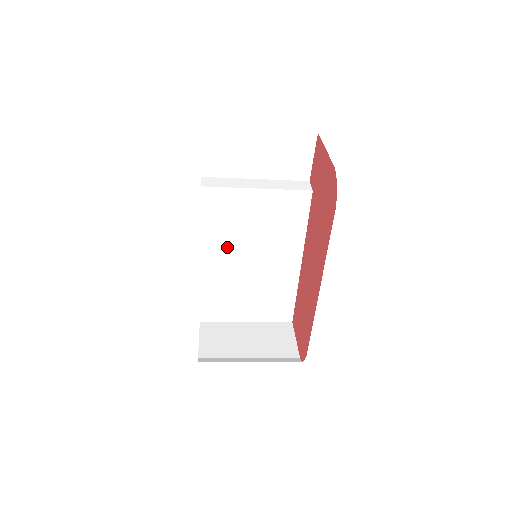
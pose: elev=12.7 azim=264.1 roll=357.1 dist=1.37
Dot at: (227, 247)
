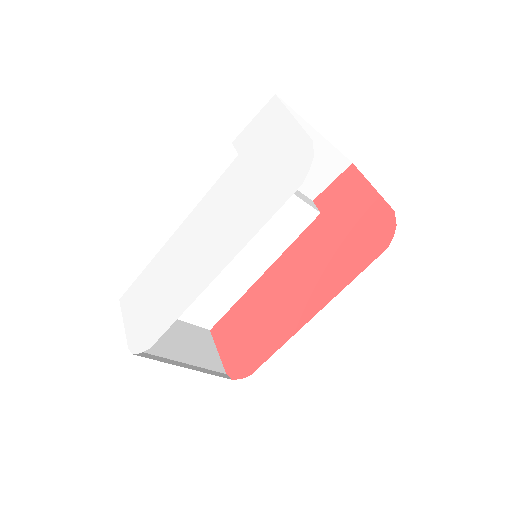
Dot at: occluded
